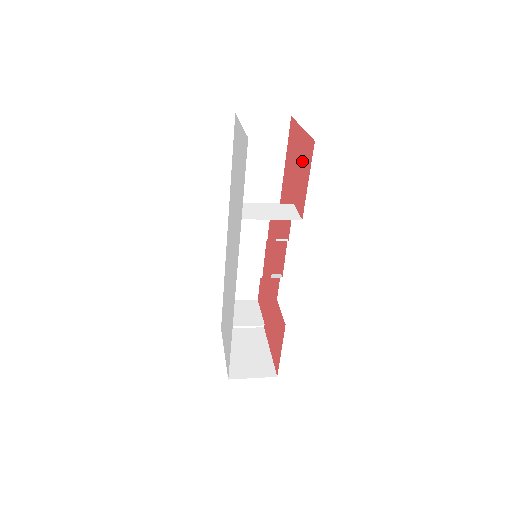
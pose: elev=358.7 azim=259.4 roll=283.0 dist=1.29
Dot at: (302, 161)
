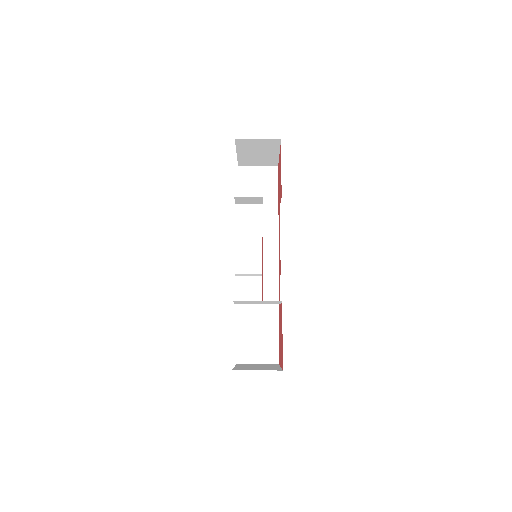
Dot at: (280, 167)
